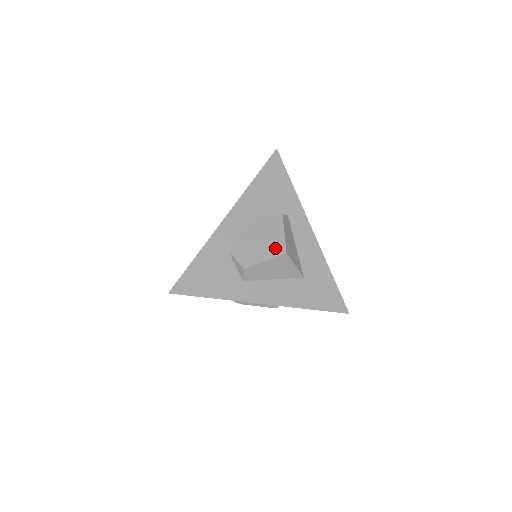
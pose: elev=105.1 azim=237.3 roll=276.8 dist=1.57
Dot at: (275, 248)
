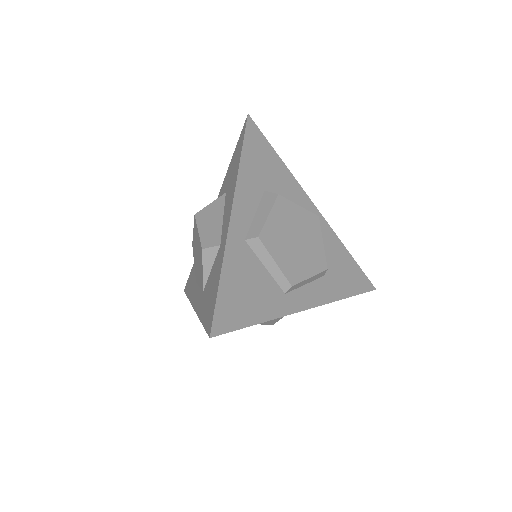
Dot at: occluded
